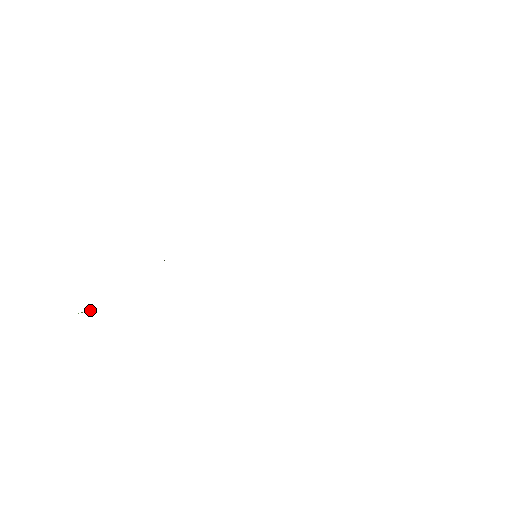
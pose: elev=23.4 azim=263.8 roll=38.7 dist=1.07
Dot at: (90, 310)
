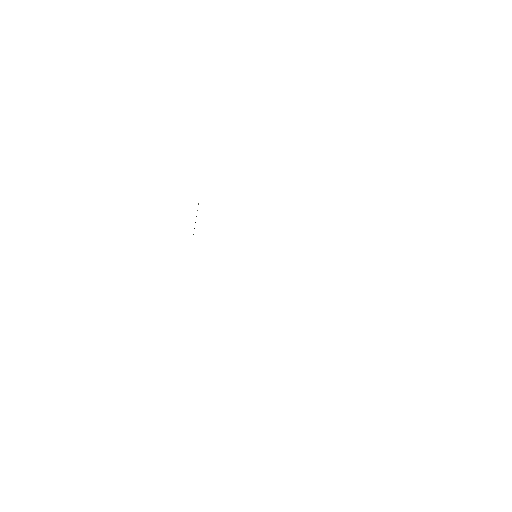
Dot at: occluded
